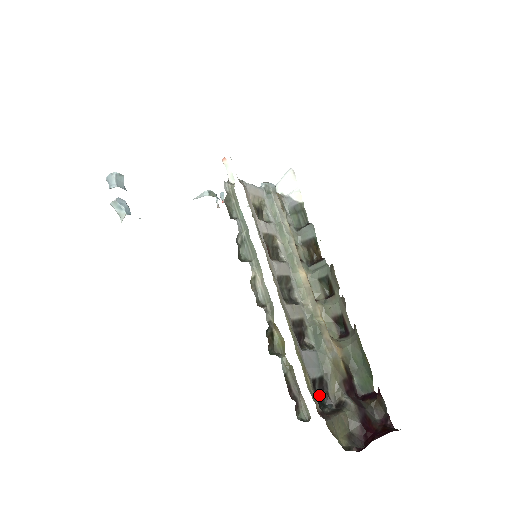
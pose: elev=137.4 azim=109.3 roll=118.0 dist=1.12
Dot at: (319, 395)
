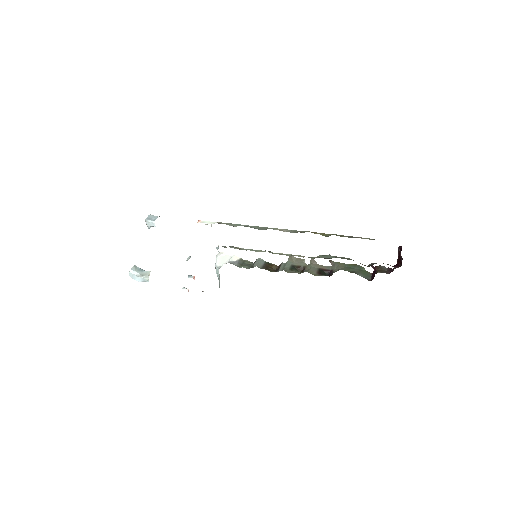
Dot at: occluded
